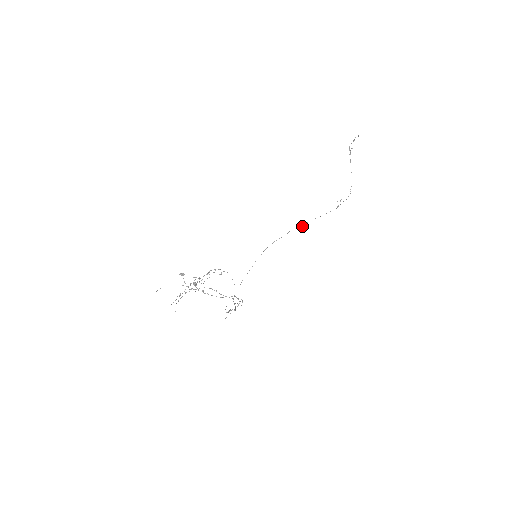
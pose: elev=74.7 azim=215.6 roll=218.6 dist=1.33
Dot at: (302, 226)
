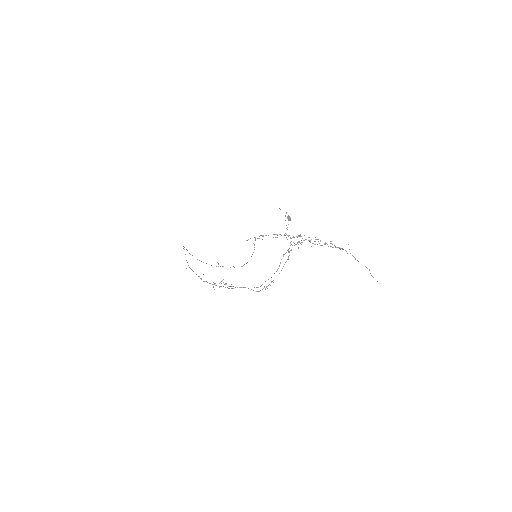
Dot at: occluded
